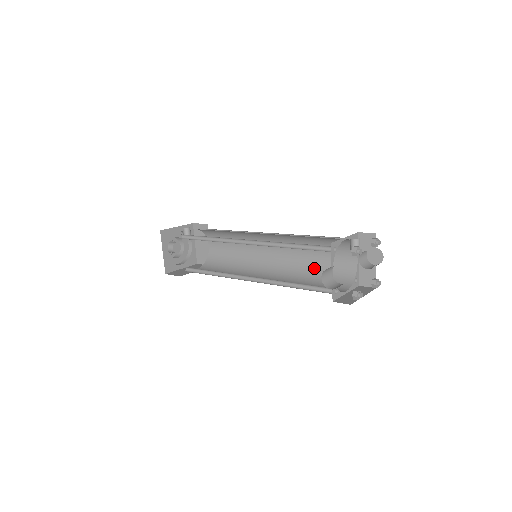
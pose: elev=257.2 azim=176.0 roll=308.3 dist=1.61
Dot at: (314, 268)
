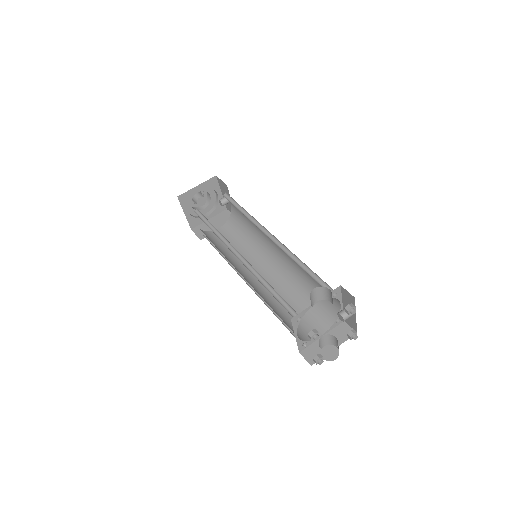
Dot at: (282, 309)
